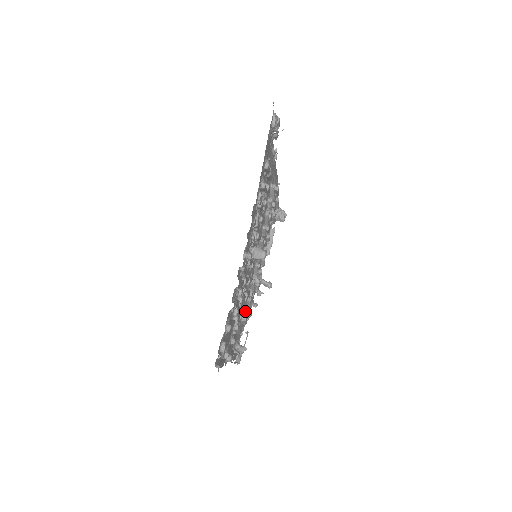
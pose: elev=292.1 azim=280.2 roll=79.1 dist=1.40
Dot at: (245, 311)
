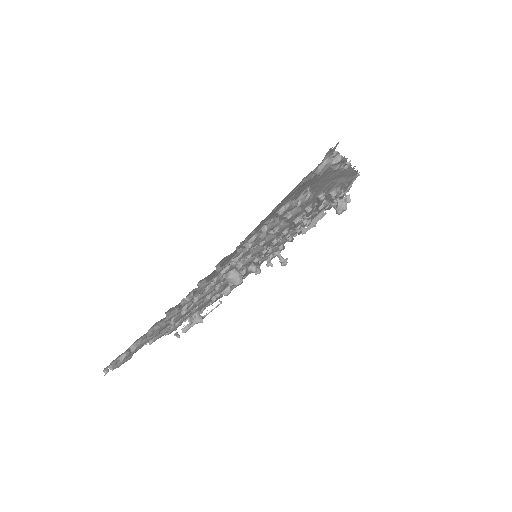
Dot at: (225, 288)
